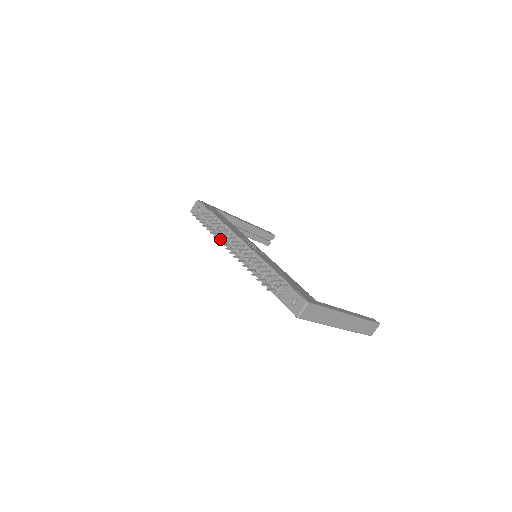
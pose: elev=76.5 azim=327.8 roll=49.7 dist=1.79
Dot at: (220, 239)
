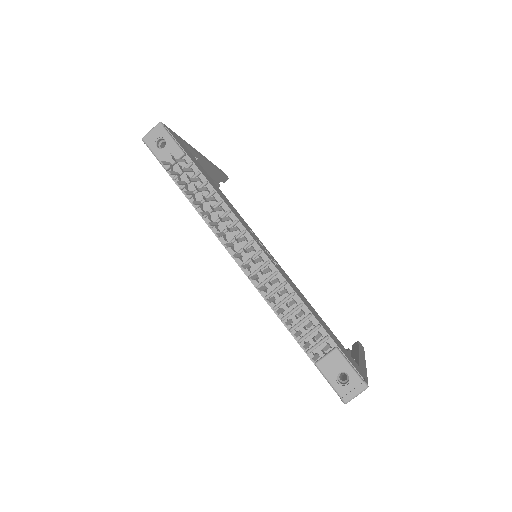
Dot at: (205, 217)
